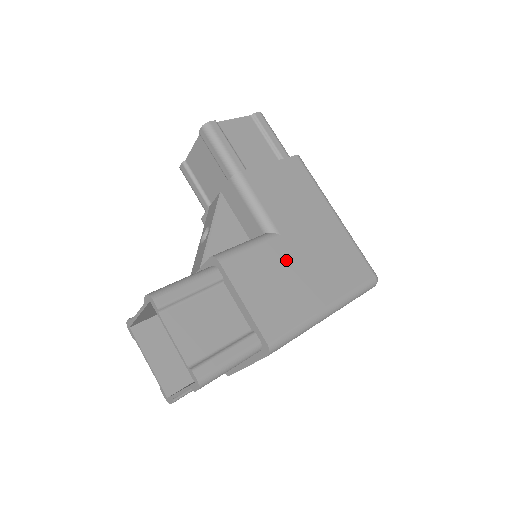
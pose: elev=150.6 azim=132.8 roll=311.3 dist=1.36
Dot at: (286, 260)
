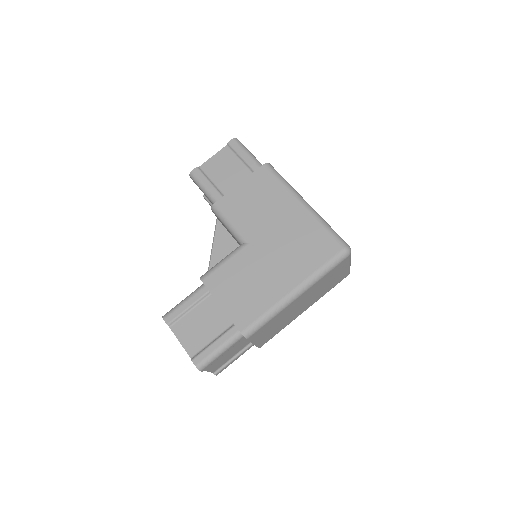
Dot at: (255, 262)
